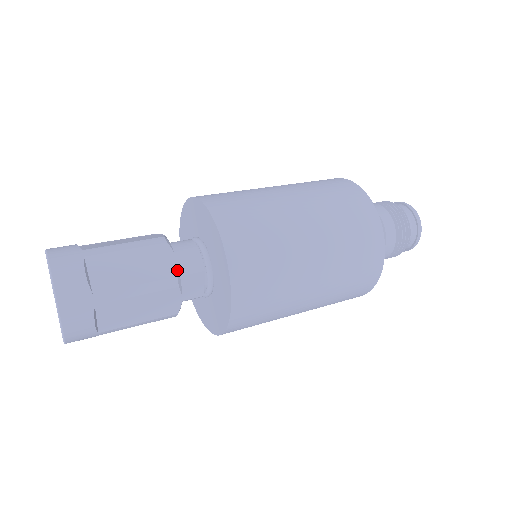
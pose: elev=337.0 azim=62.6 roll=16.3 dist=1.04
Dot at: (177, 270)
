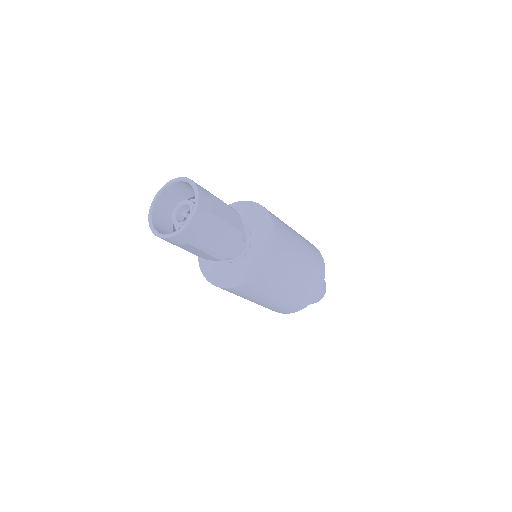
Dot at: occluded
